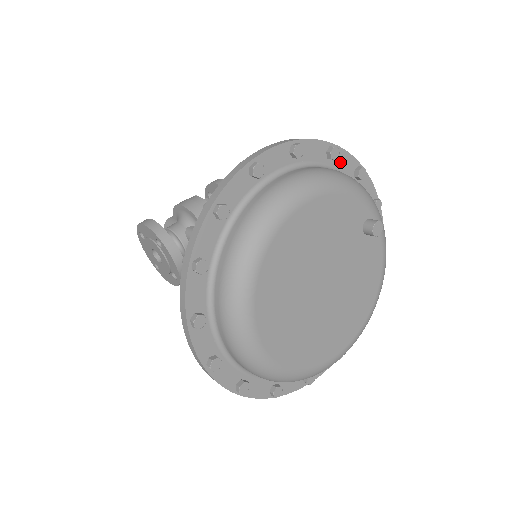
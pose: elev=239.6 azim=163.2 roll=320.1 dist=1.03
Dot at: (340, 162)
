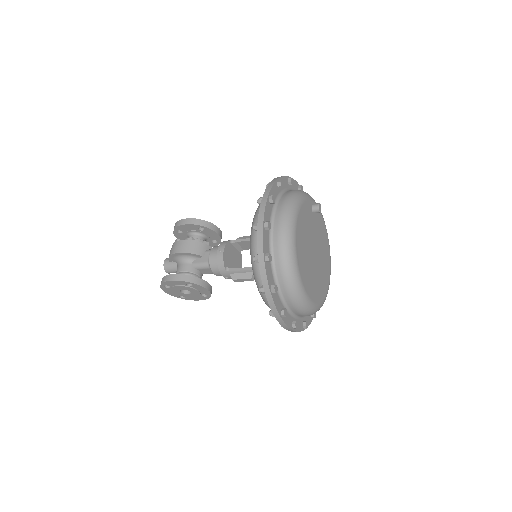
Dot at: occluded
